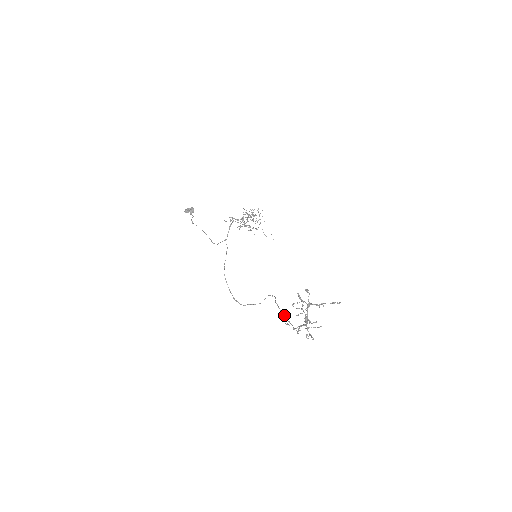
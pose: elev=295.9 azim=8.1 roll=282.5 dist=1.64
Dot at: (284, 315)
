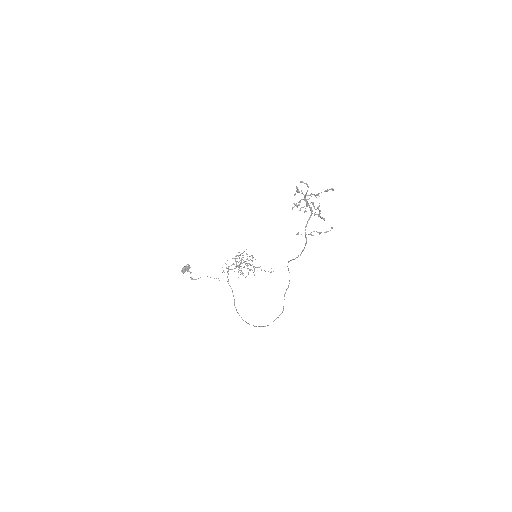
Dot at: occluded
